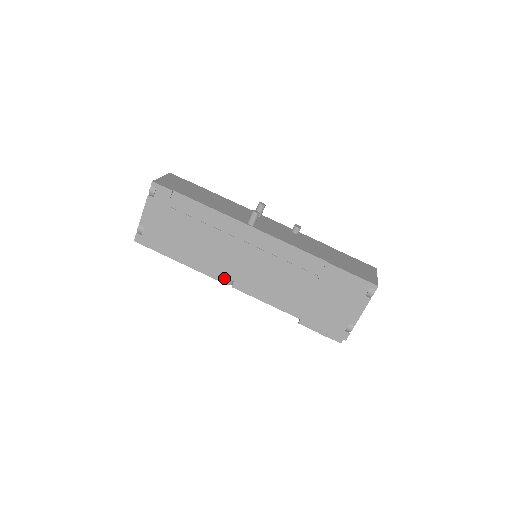
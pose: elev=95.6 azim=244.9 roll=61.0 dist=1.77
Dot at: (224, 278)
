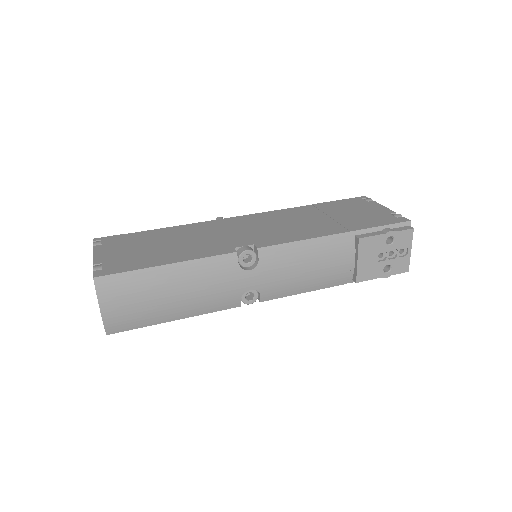
Dot at: (241, 248)
